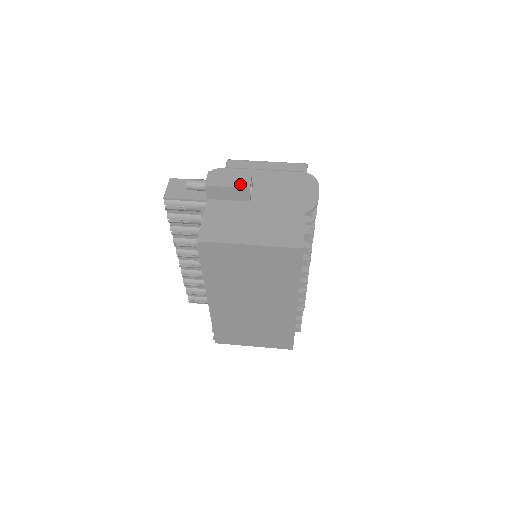
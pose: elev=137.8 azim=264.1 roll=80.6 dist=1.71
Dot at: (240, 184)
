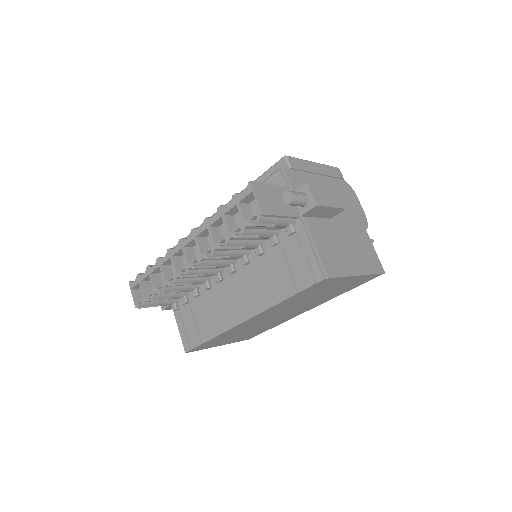
Dot at: (338, 203)
